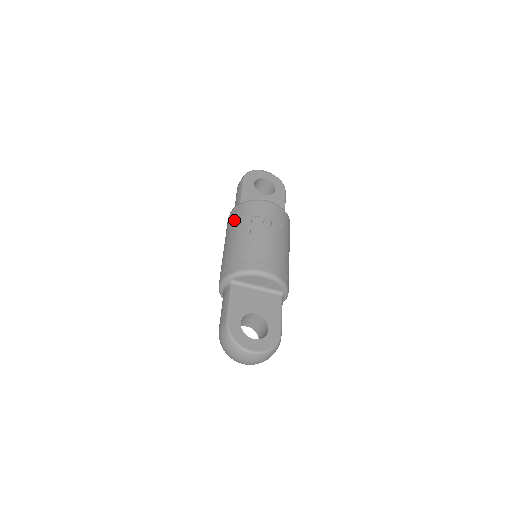
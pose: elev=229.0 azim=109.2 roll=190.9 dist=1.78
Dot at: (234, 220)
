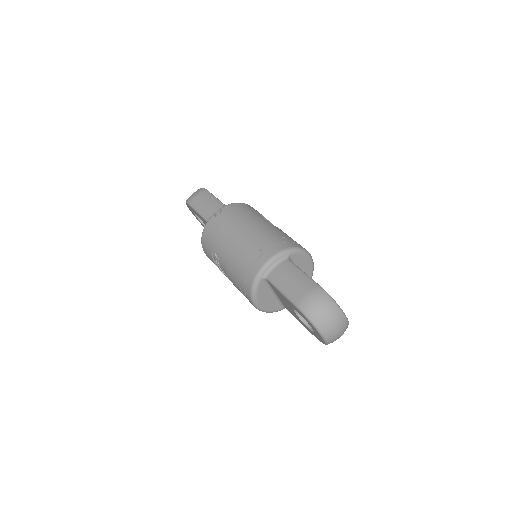
Dot at: (241, 213)
